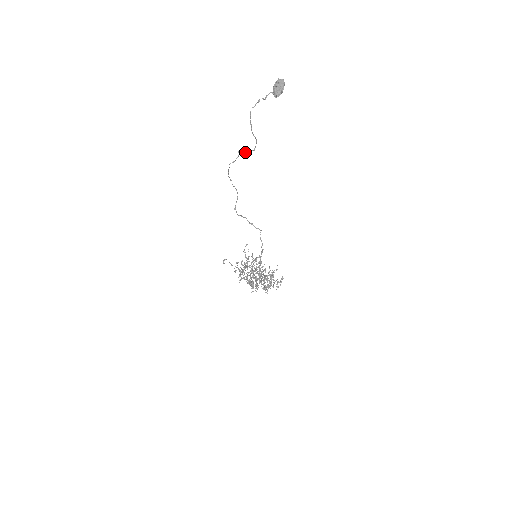
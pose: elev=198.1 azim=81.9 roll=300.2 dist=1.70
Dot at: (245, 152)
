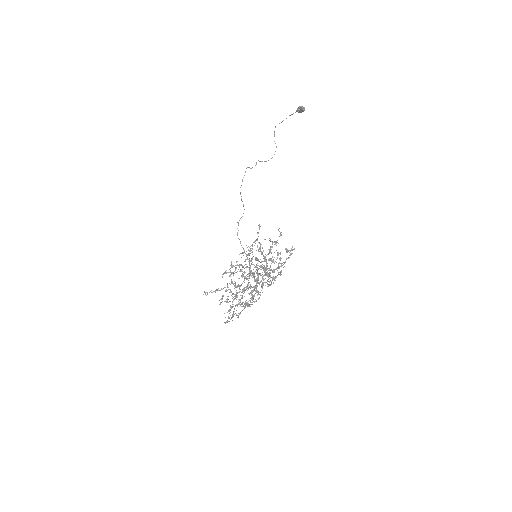
Dot at: occluded
